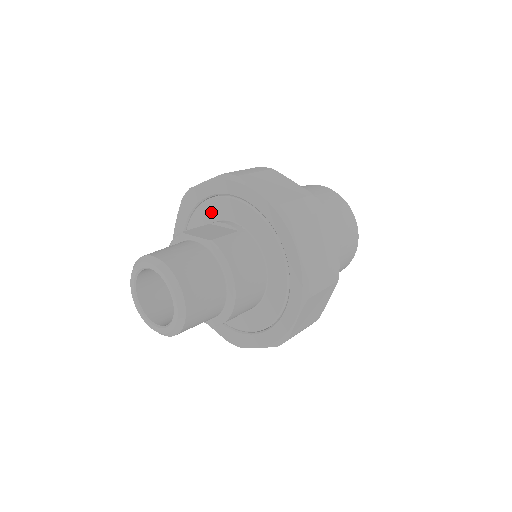
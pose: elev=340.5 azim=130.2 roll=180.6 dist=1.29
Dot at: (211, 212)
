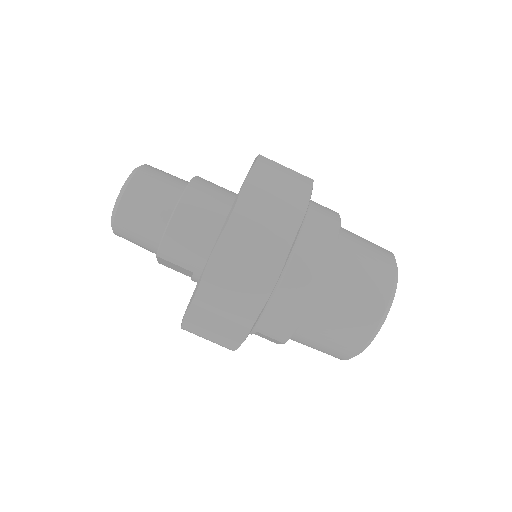
Dot at: occluded
